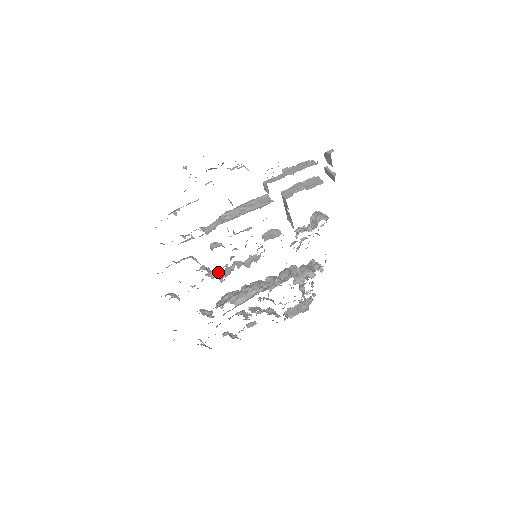
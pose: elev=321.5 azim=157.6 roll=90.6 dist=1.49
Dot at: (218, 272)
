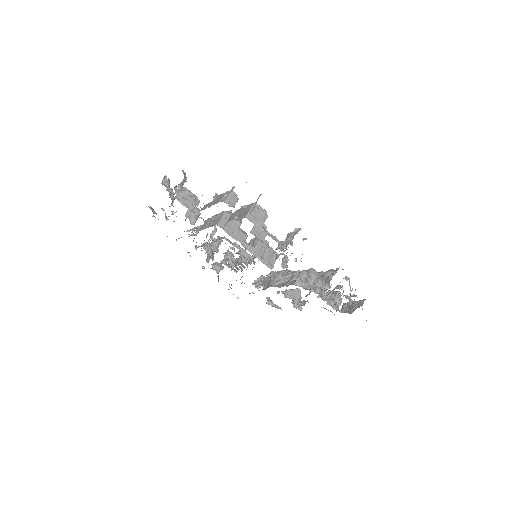
Dot at: occluded
